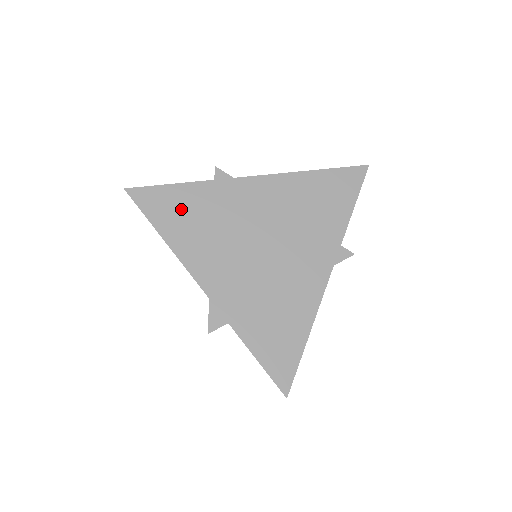
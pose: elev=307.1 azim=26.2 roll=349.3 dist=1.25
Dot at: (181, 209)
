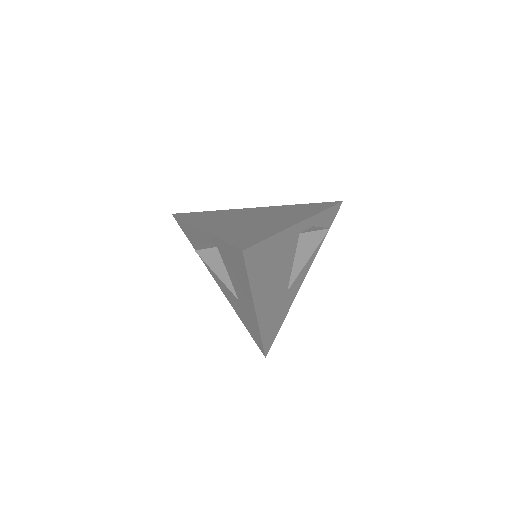
Dot at: (203, 215)
